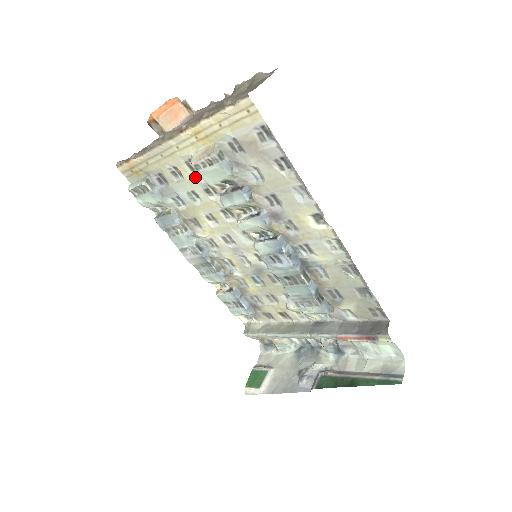
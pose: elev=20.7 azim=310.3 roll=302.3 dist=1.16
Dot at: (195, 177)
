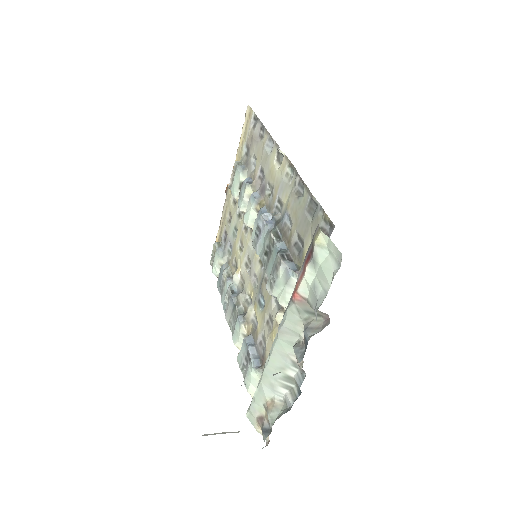
Dot at: (235, 209)
